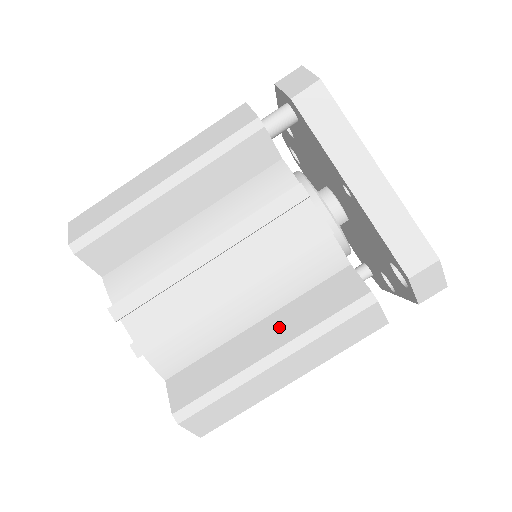
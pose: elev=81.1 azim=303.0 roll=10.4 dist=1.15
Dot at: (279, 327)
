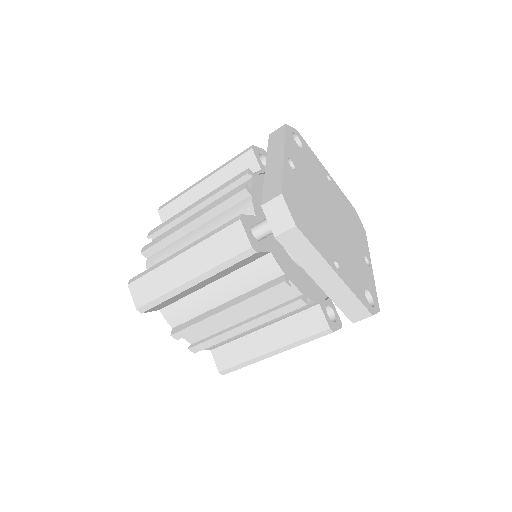
Dot at: (275, 336)
